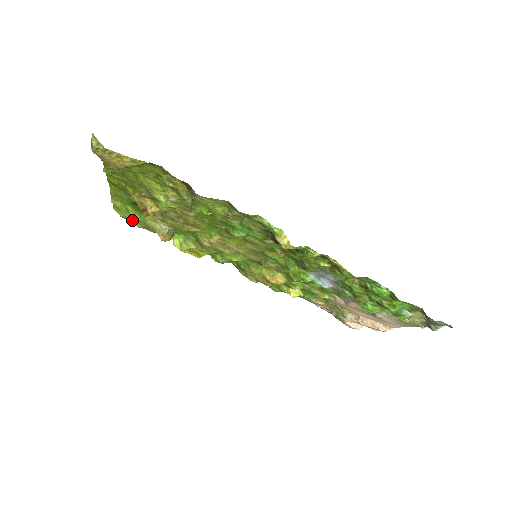
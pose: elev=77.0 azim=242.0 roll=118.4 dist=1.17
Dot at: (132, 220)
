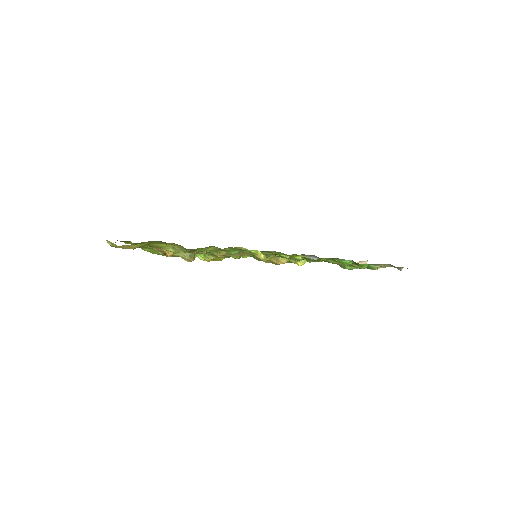
Dot at: (162, 255)
